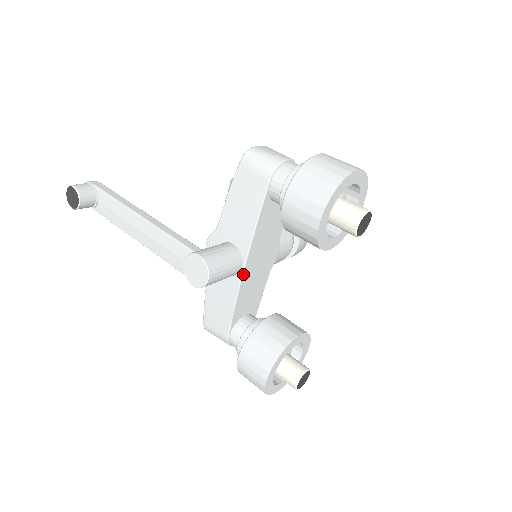
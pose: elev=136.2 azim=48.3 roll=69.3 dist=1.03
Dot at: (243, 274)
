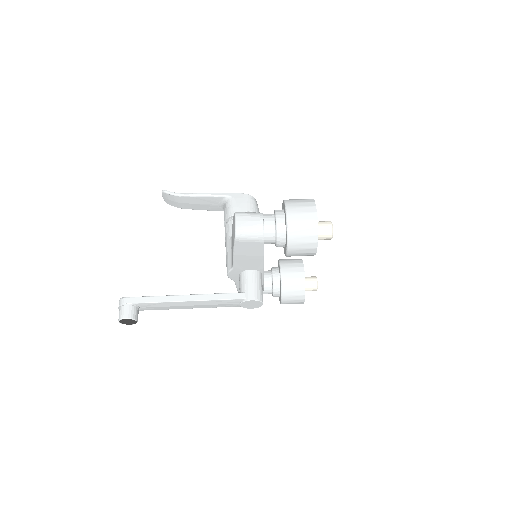
Dot at: (263, 276)
